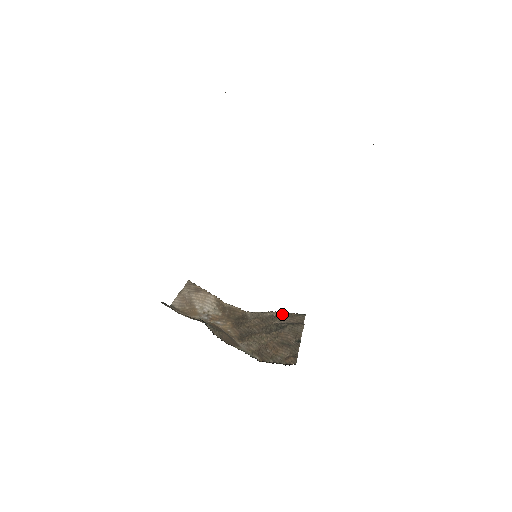
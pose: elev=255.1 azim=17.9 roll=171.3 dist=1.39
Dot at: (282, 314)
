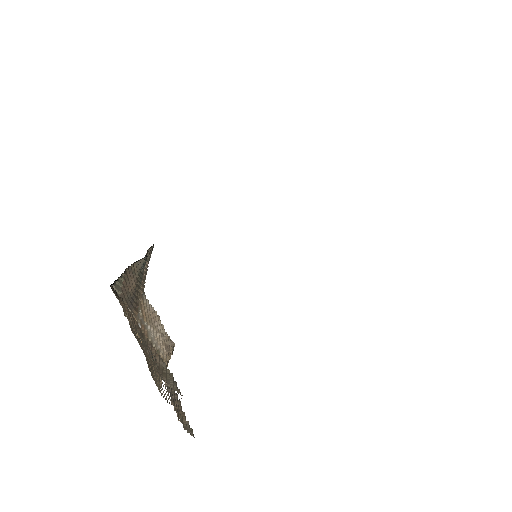
Dot at: occluded
